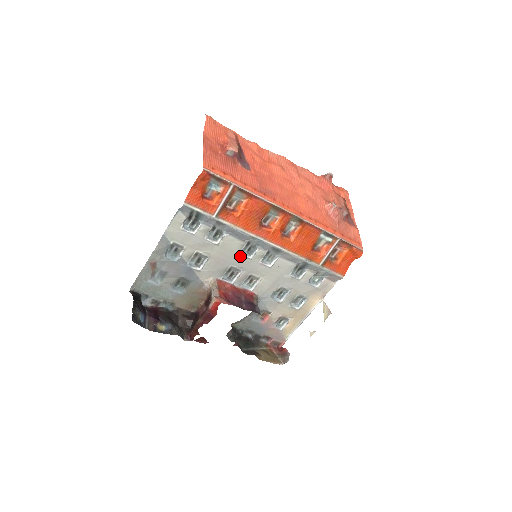
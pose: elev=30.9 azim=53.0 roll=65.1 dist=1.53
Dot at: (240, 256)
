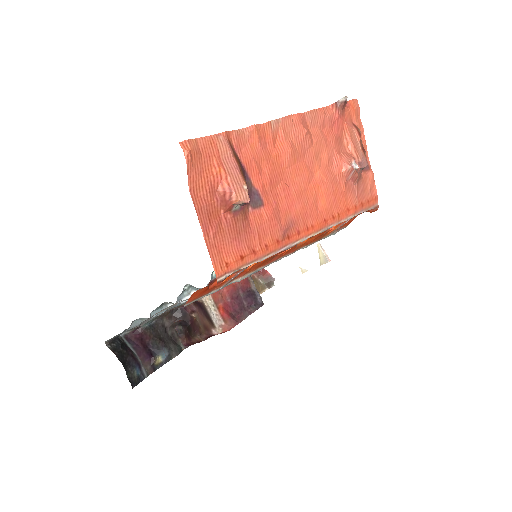
Dot at: occluded
